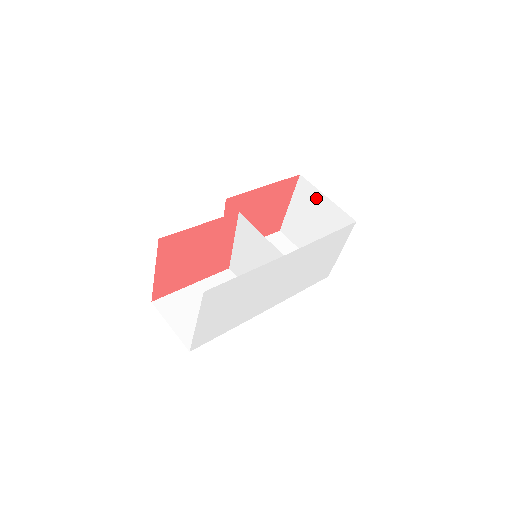
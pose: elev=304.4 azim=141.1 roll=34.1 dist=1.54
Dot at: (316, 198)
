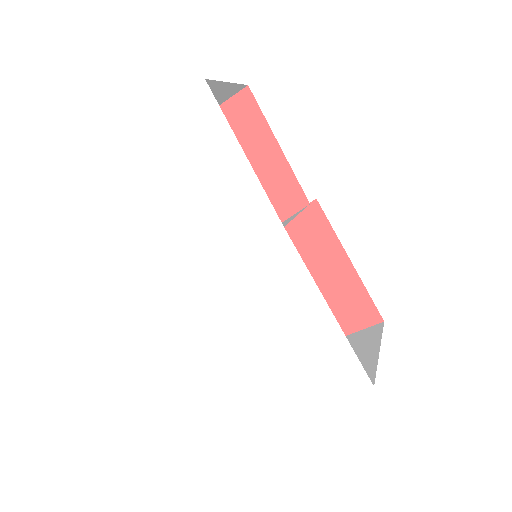
Dot at: (367, 346)
